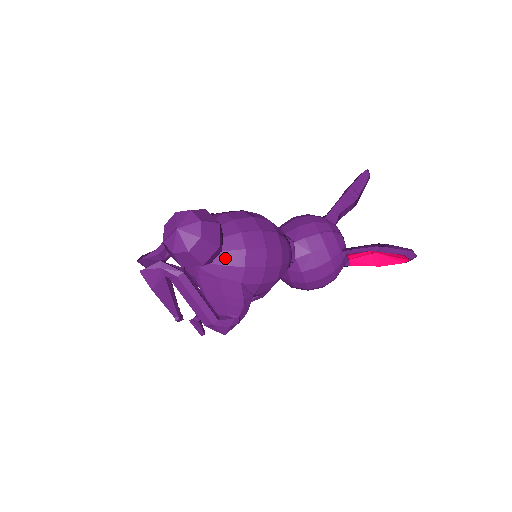
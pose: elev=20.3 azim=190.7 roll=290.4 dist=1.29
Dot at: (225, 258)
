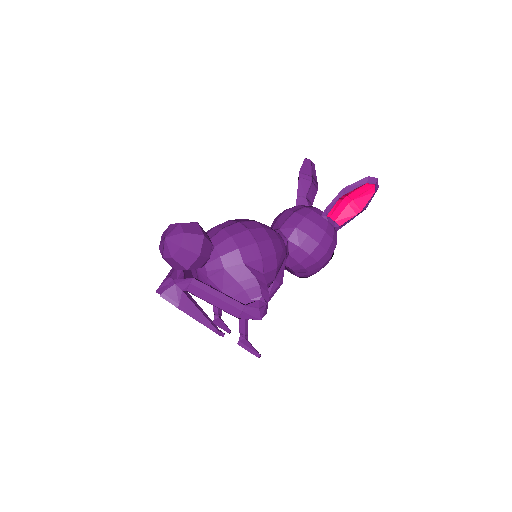
Dot at: (219, 250)
